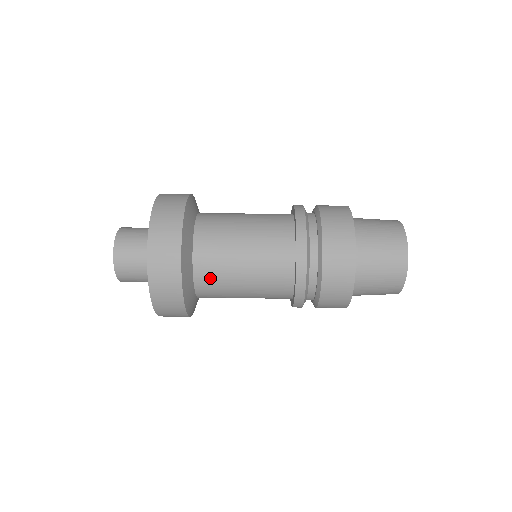
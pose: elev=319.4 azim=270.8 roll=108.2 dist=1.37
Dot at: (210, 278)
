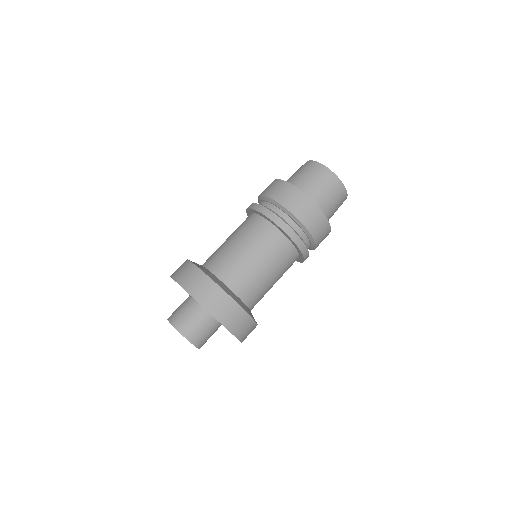
Dot at: (257, 299)
